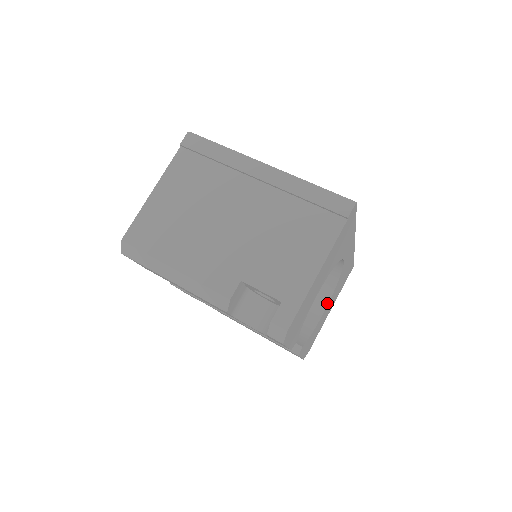
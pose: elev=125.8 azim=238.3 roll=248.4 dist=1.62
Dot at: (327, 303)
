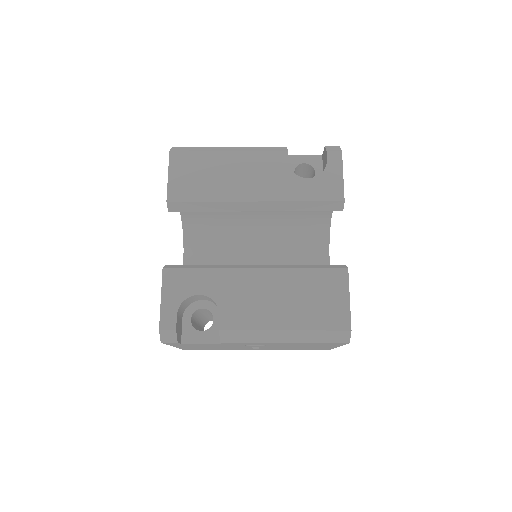
Dot at: occluded
